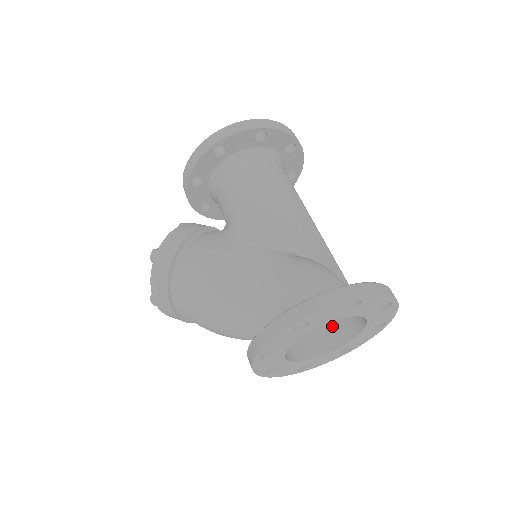
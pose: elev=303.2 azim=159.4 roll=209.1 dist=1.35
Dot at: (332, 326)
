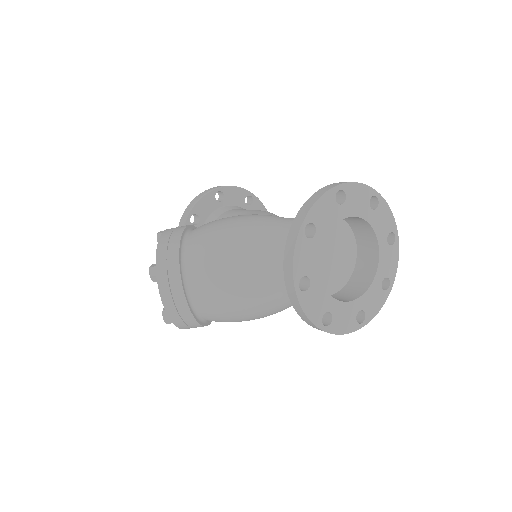
Dot at: (343, 292)
